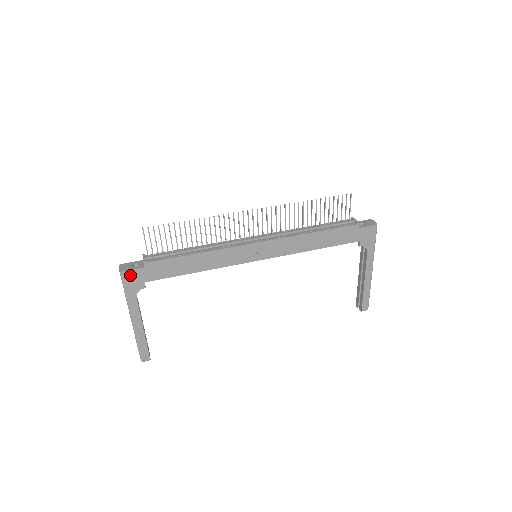
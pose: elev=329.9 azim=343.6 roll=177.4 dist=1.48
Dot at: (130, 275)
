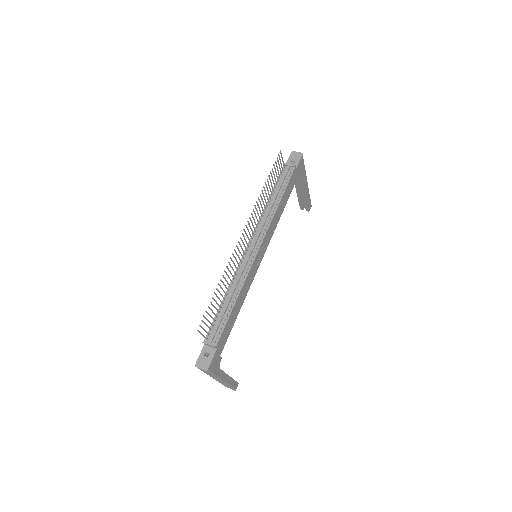
Dot at: (212, 364)
